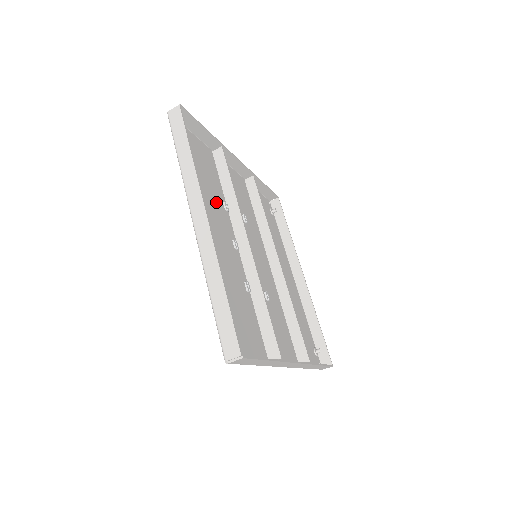
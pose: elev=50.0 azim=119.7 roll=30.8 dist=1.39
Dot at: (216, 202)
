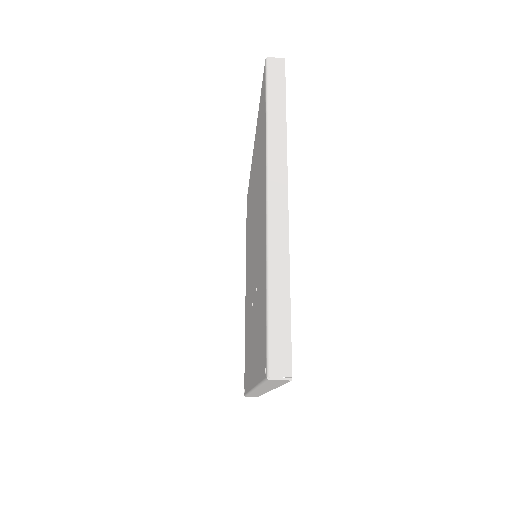
Dot at: occluded
